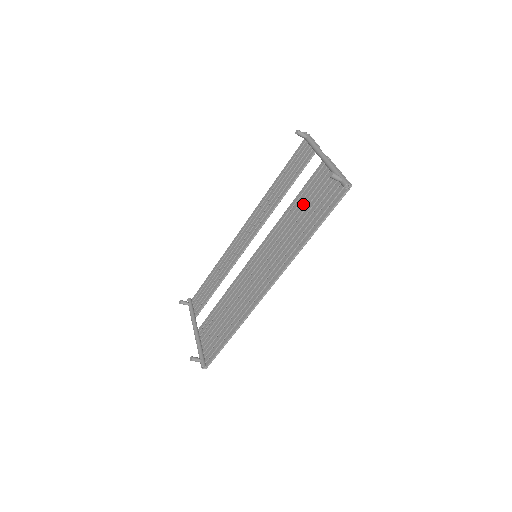
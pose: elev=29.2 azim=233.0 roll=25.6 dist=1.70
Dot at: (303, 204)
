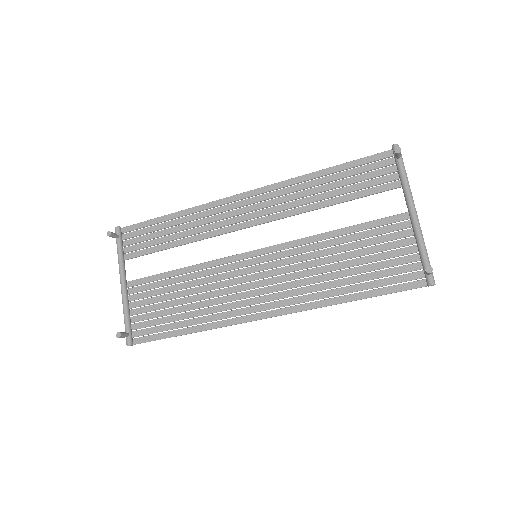
Dot at: (356, 248)
